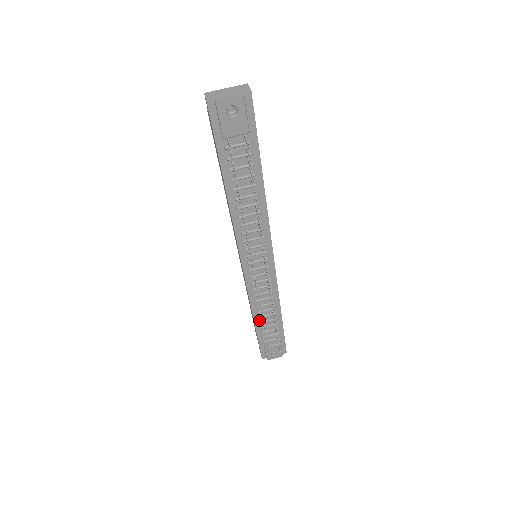
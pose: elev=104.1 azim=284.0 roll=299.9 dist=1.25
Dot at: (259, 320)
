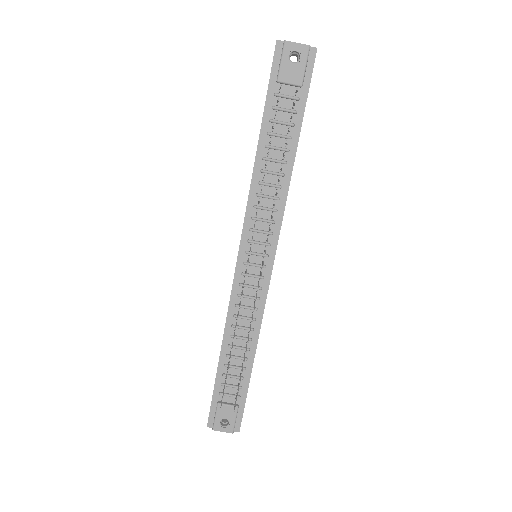
Dot at: (227, 351)
